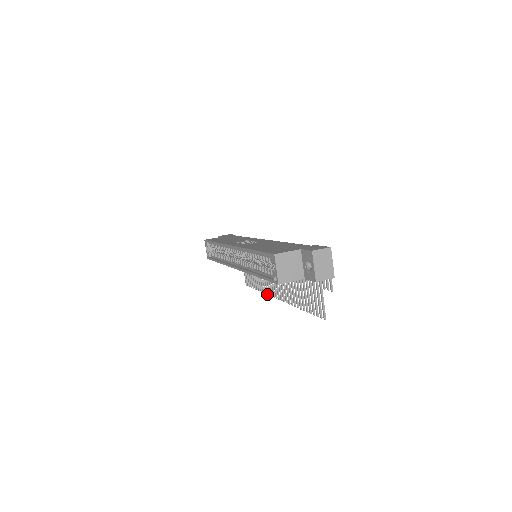
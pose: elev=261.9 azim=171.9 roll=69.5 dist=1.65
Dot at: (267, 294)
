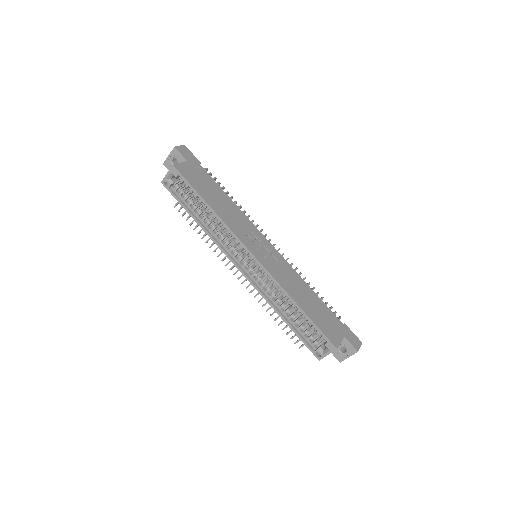
Dot at: occluded
